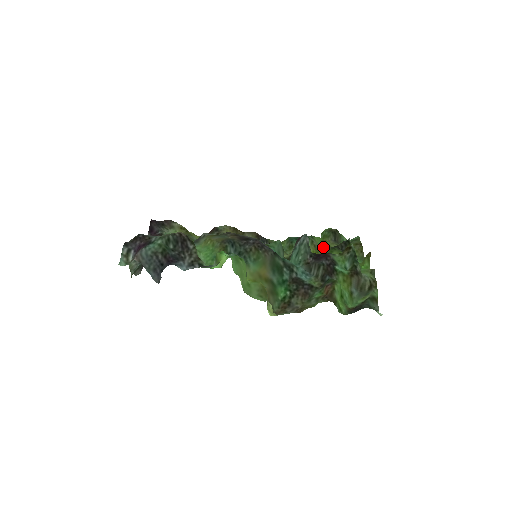
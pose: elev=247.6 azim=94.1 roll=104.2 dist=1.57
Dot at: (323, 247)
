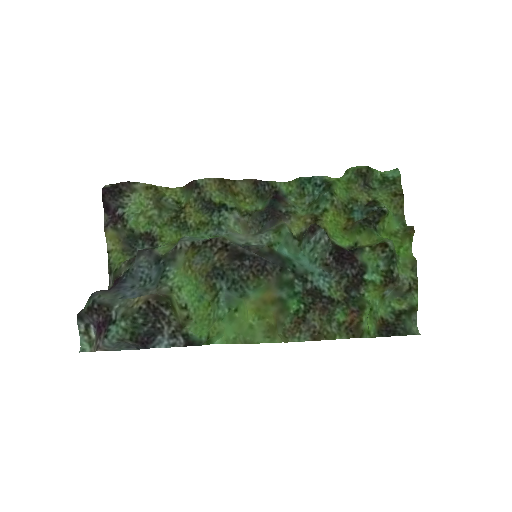
Dot at: (347, 203)
